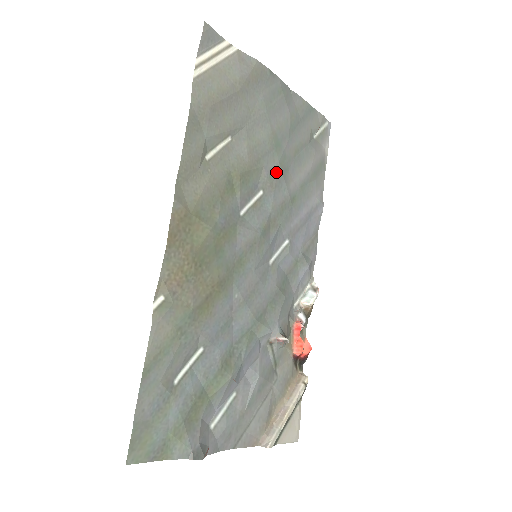
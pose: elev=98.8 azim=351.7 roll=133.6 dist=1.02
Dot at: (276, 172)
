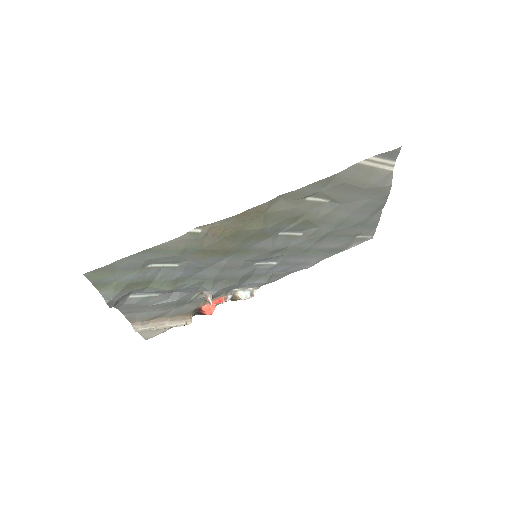
Dot at: (320, 234)
